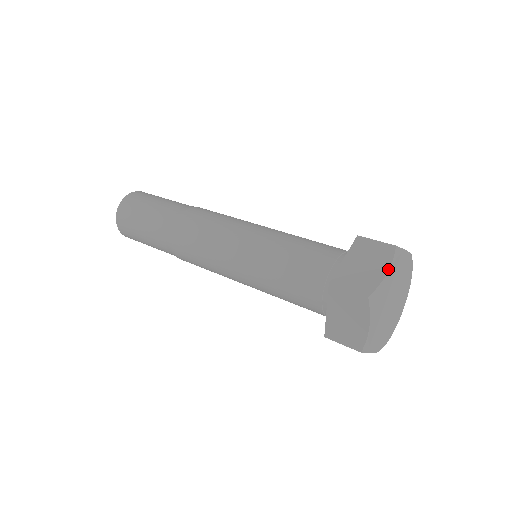
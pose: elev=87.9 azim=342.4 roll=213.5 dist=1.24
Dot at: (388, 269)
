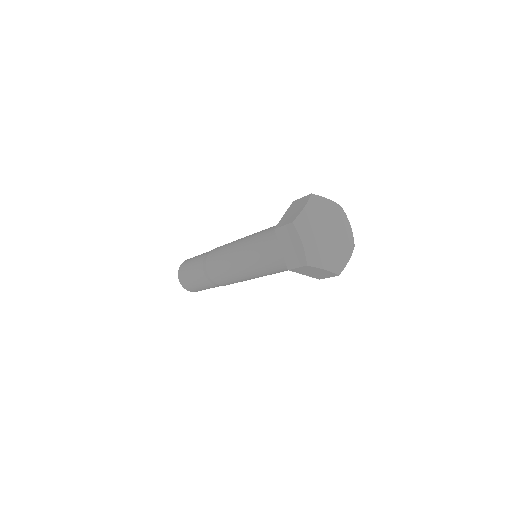
Dot at: (305, 205)
